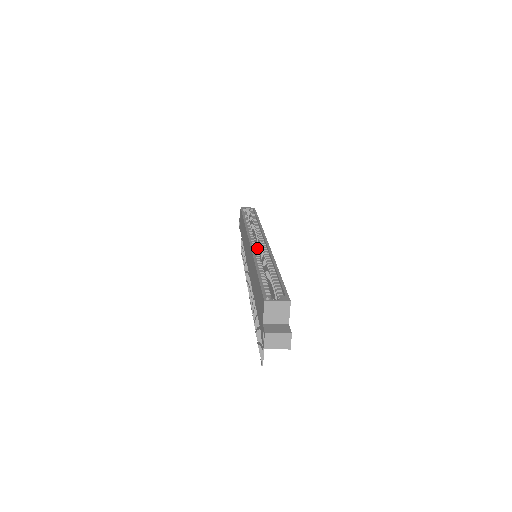
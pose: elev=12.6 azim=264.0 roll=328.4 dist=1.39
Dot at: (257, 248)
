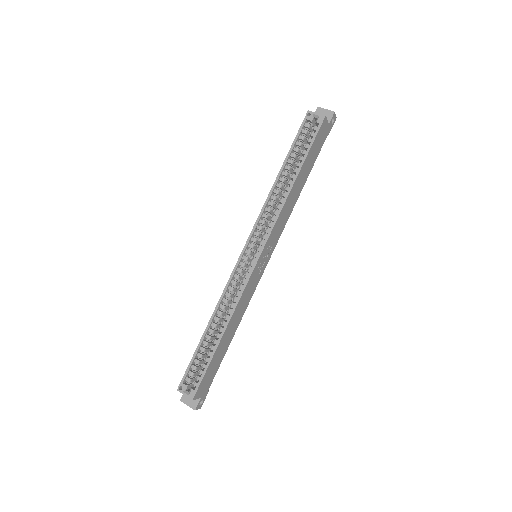
Dot at: occluded
